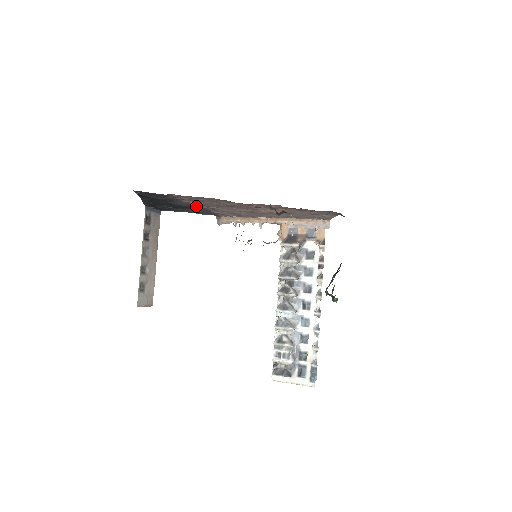
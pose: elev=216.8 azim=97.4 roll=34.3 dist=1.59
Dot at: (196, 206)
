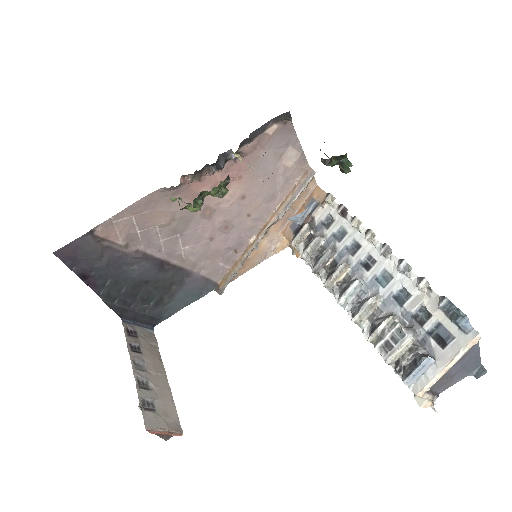
Dot at: (158, 260)
